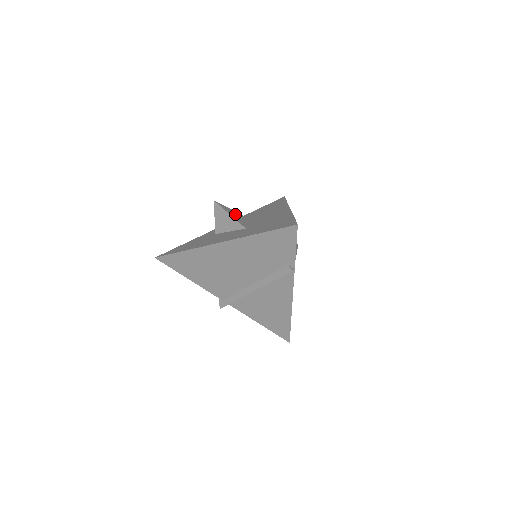
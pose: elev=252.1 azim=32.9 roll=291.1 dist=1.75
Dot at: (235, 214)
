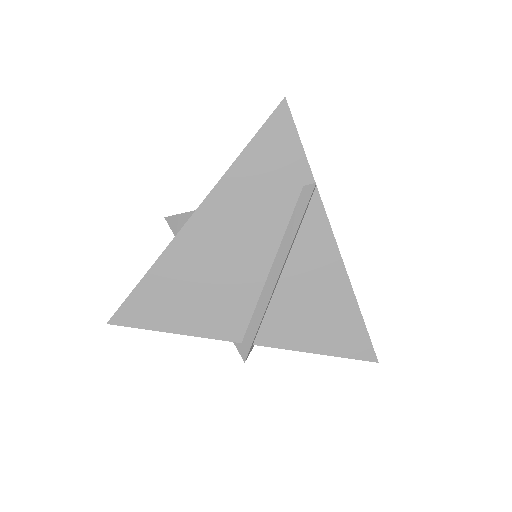
Dot at: occluded
